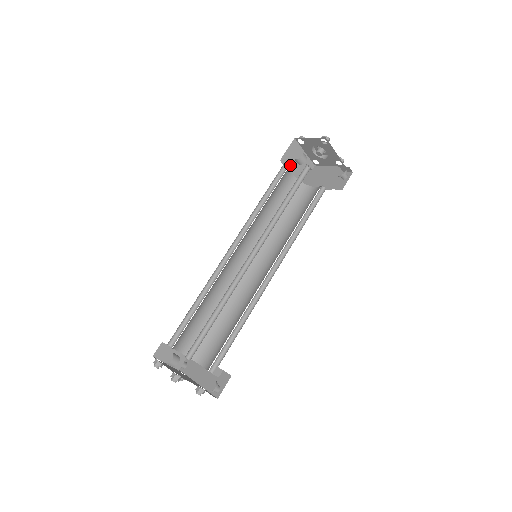
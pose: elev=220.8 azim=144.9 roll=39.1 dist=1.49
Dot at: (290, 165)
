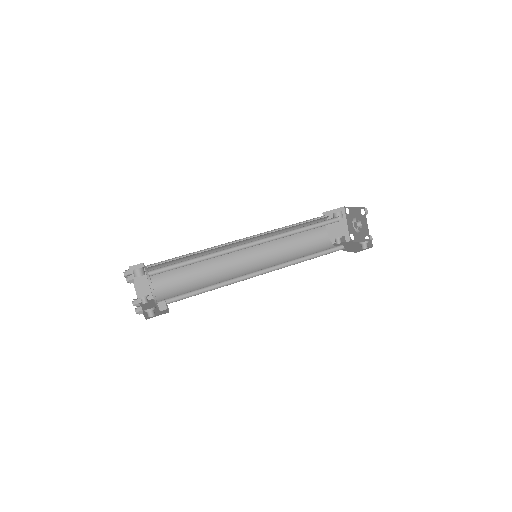
Dot at: occluded
